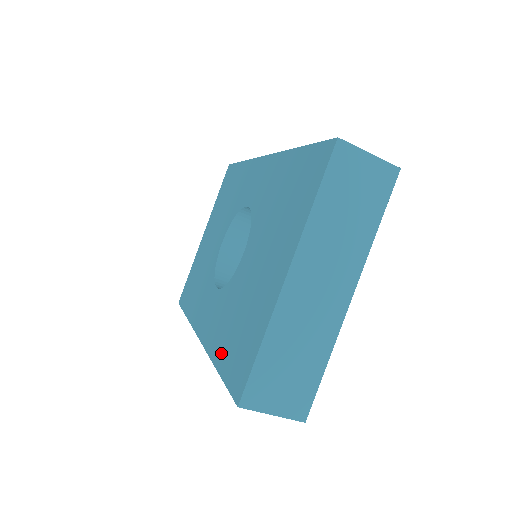
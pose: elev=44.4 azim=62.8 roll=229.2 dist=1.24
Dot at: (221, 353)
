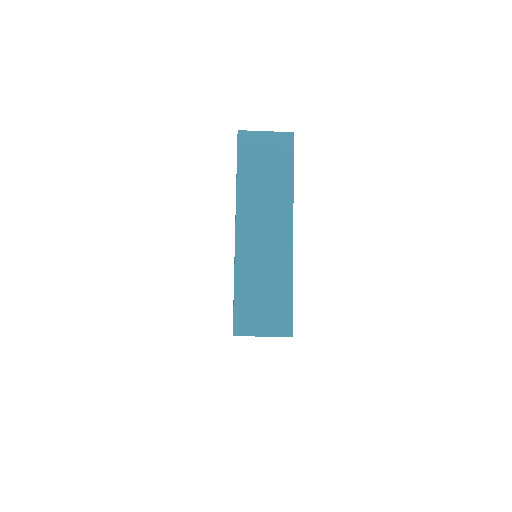
Dot at: occluded
